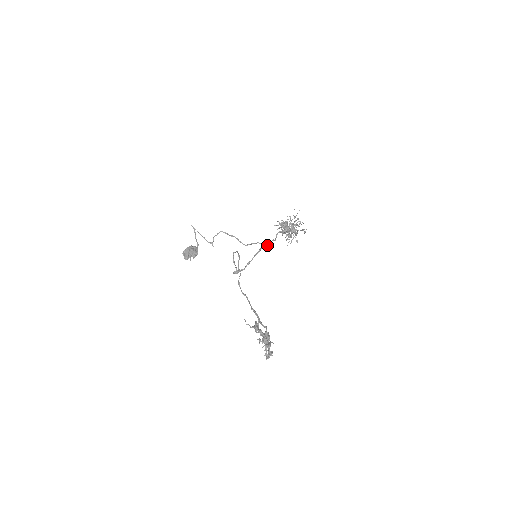
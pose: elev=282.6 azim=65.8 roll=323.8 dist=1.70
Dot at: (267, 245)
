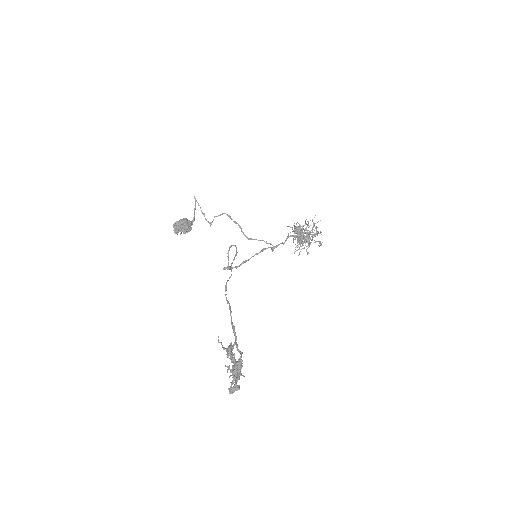
Dot at: (272, 247)
